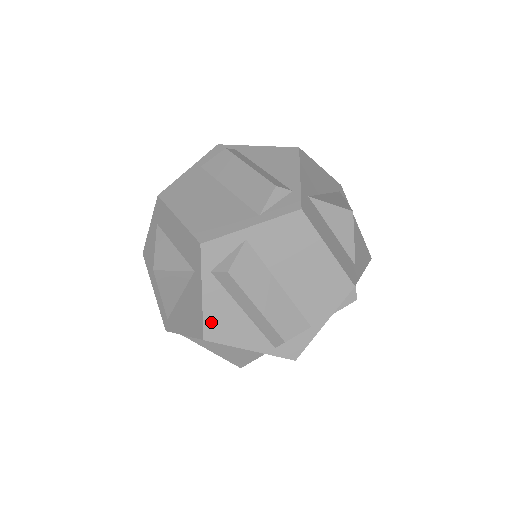
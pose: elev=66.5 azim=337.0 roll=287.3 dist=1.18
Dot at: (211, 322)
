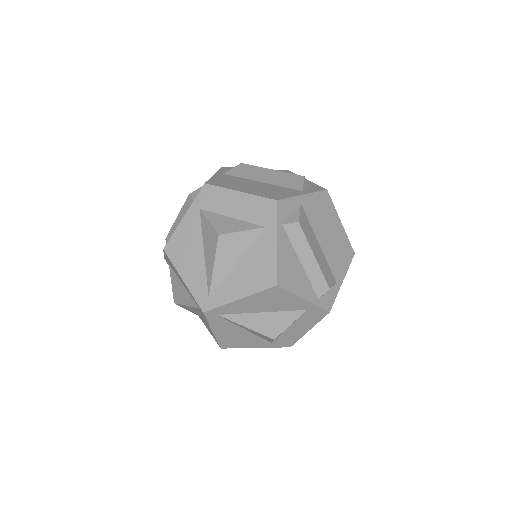
Dot at: (282, 269)
